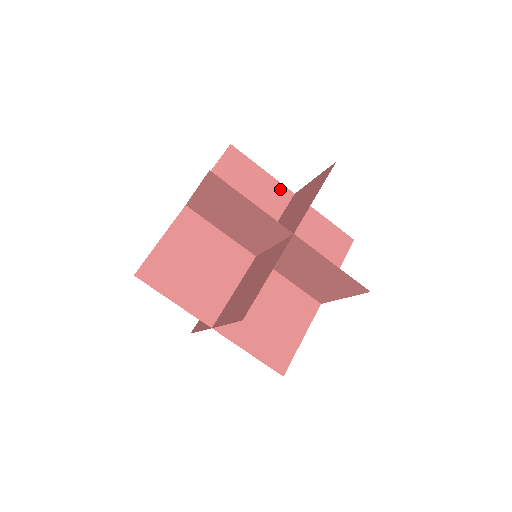
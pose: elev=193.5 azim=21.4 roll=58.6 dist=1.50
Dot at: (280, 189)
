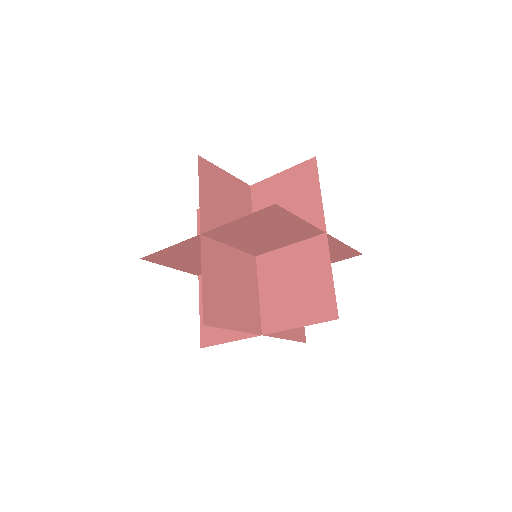
Dot at: occluded
